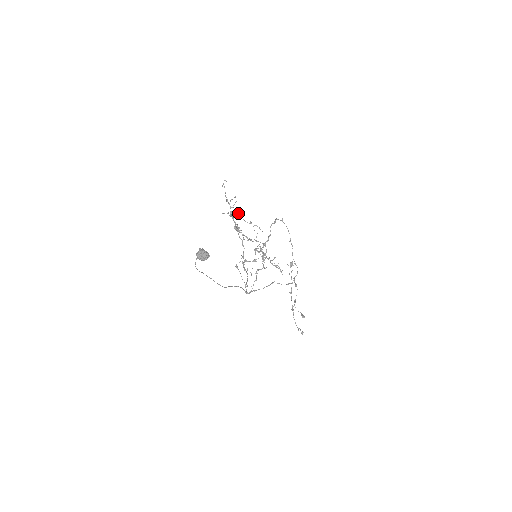
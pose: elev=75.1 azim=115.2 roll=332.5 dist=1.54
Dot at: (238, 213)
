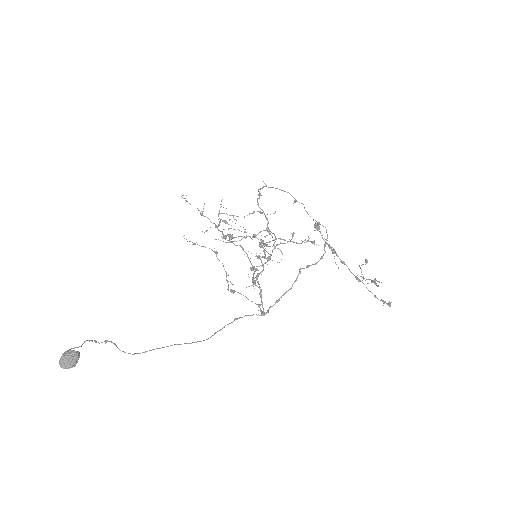
Dot at: occluded
